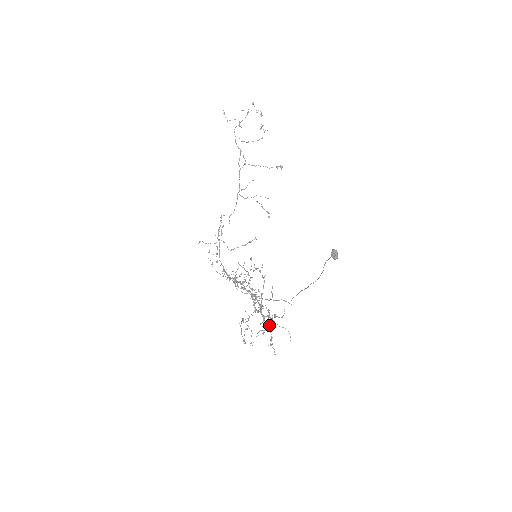
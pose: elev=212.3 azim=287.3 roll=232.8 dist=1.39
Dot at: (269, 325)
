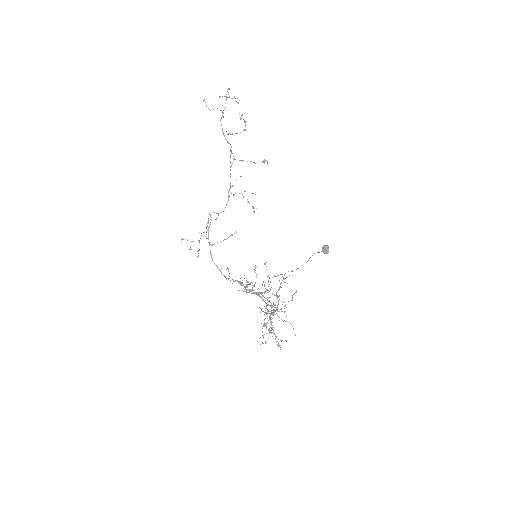
Dot at: occluded
